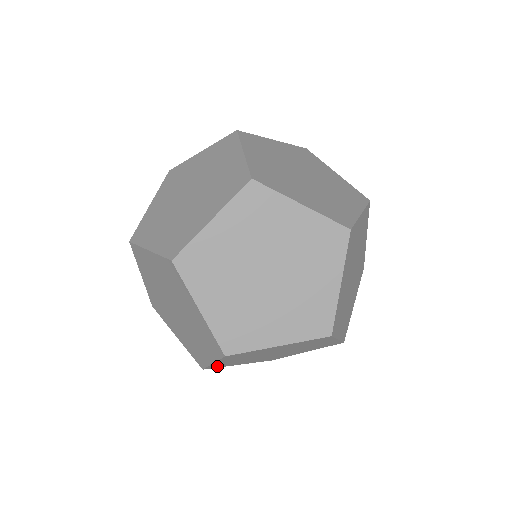
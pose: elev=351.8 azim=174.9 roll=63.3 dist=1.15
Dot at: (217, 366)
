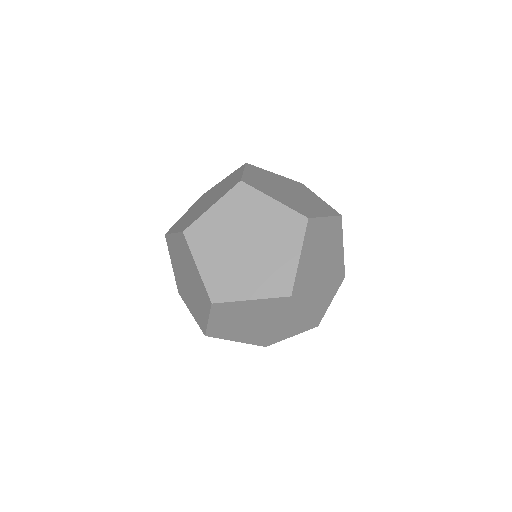
Dot at: occluded
